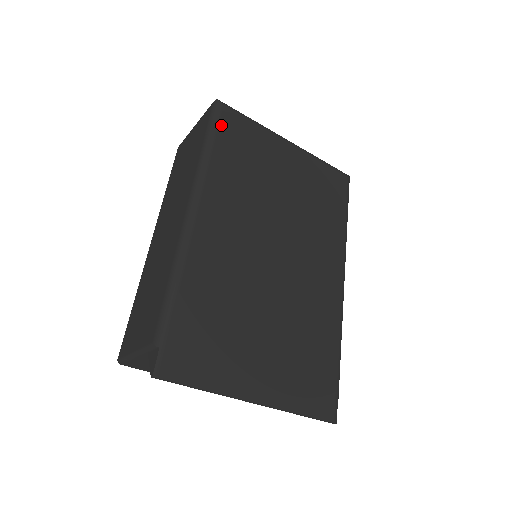
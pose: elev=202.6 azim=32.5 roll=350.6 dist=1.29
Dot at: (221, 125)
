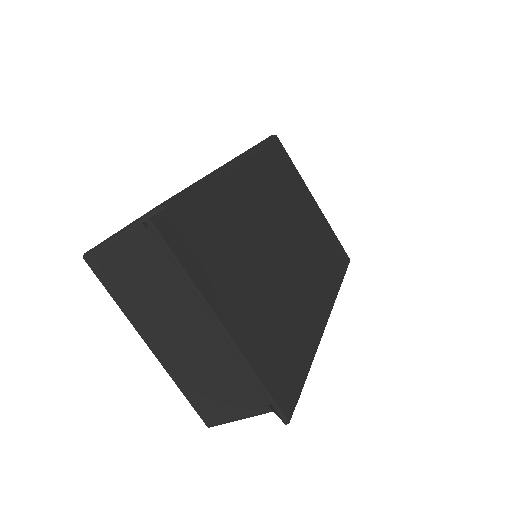
Dot at: (273, 146)
